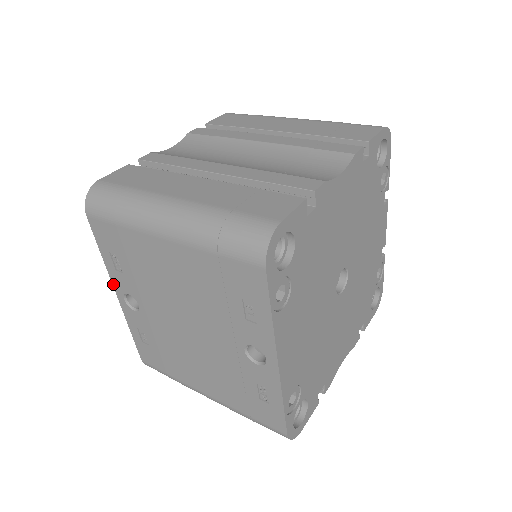
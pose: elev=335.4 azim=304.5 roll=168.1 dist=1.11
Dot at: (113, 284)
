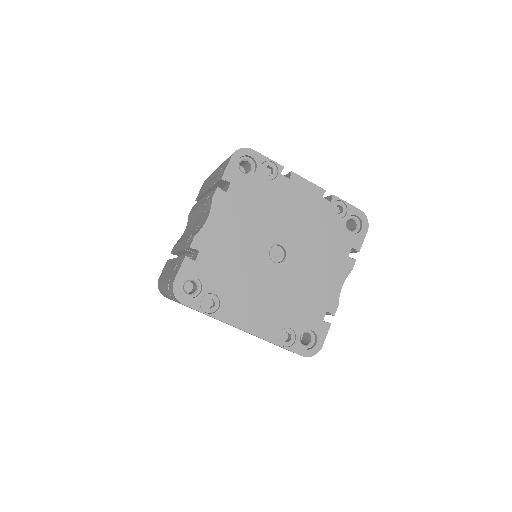
Dot at: occluded
